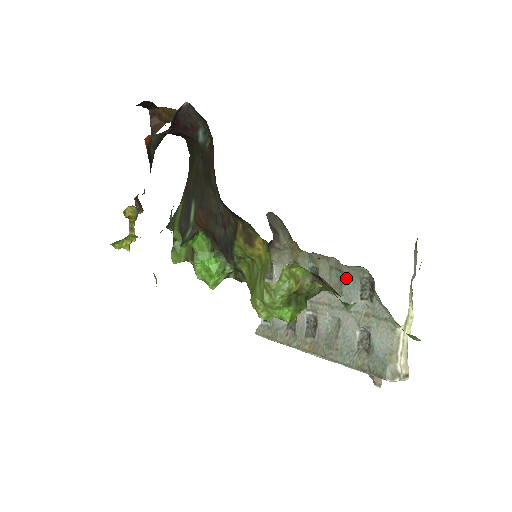
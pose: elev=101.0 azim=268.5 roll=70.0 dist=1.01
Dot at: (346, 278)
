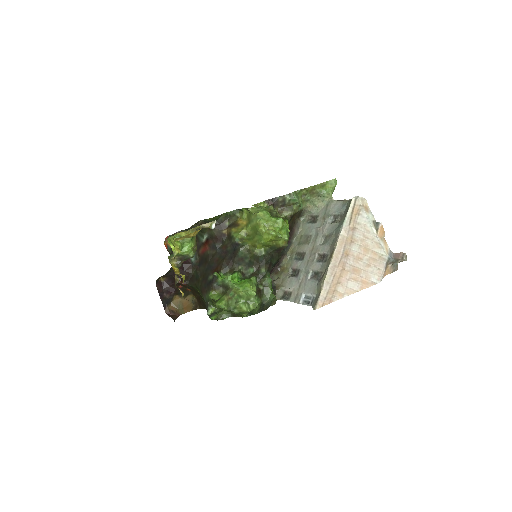
Dot at: (305, 233)
